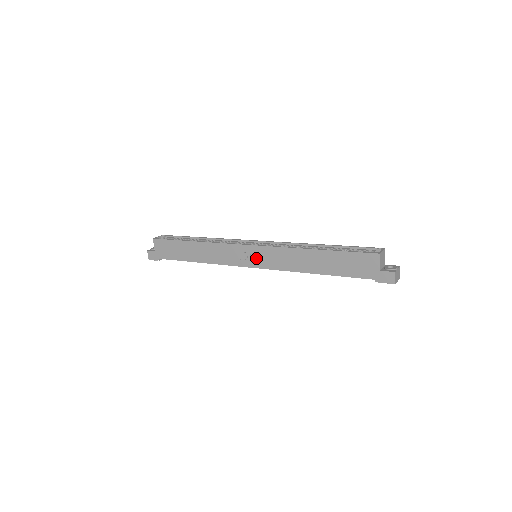
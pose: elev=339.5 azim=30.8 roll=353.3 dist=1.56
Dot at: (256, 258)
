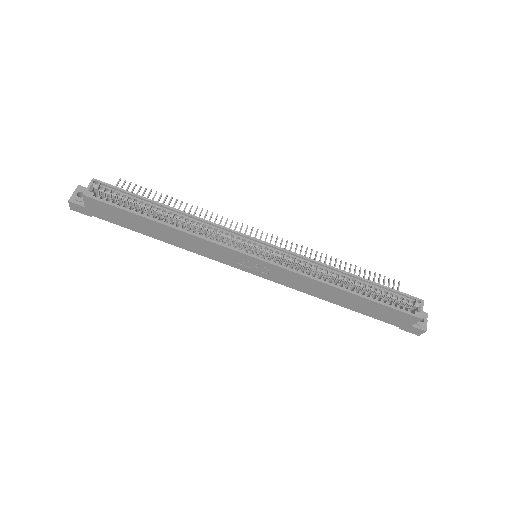
Dot at: (261, 270)
